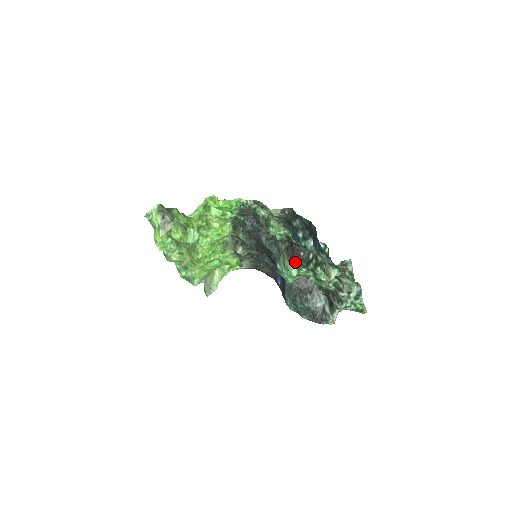
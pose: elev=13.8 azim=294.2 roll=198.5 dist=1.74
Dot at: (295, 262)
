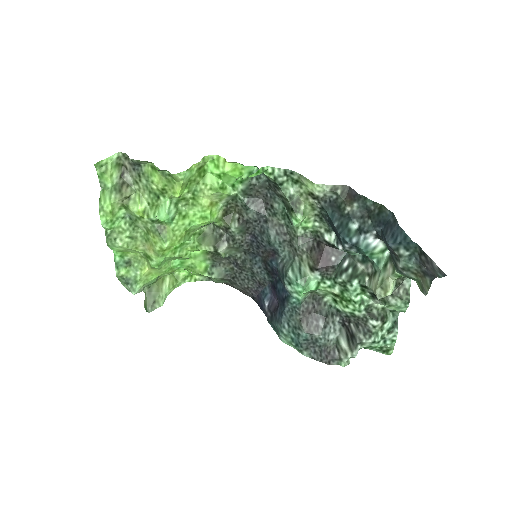
Dot at: (321, 269)
